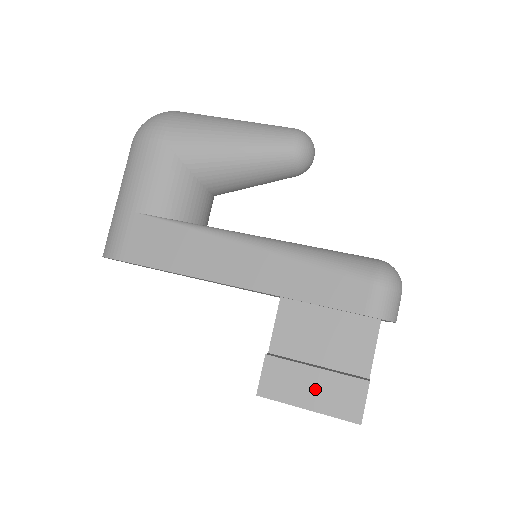
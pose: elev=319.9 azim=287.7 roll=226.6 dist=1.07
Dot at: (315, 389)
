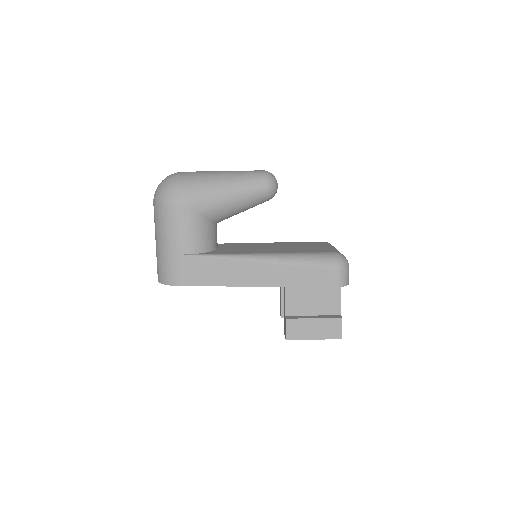
Dot at: (316, 329)
